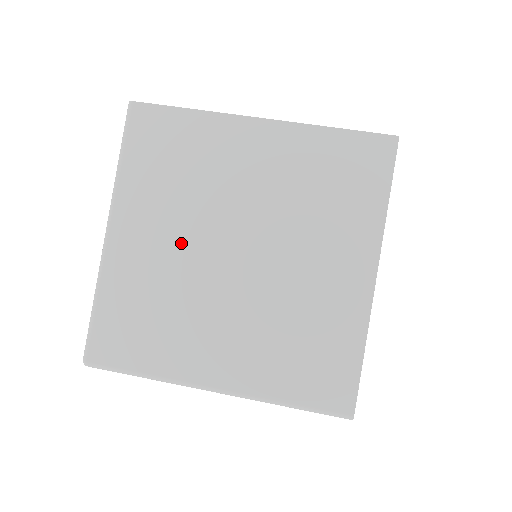
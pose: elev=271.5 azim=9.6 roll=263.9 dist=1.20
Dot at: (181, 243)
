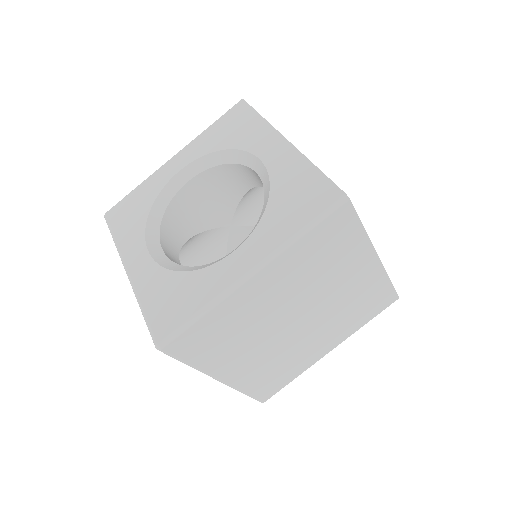
Dot at: (281, 303)
